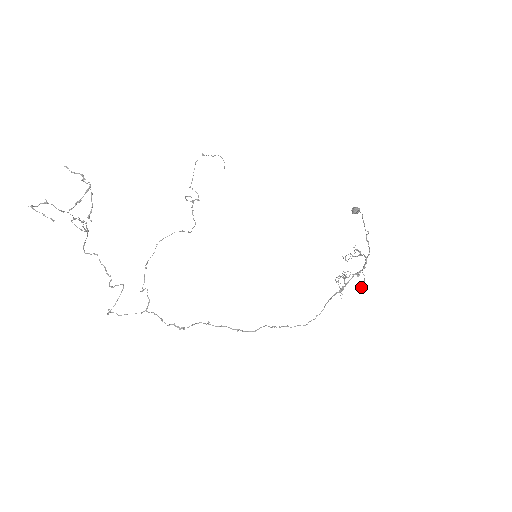
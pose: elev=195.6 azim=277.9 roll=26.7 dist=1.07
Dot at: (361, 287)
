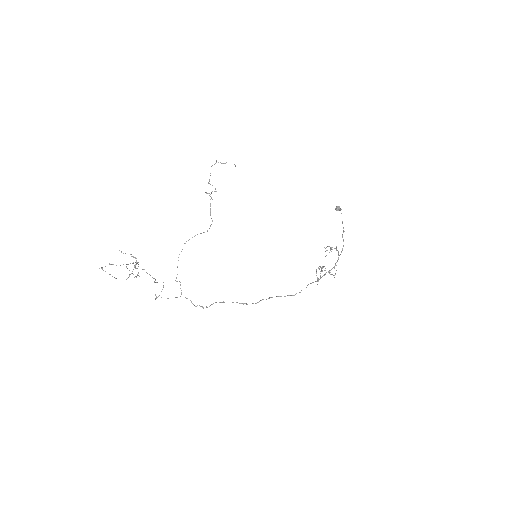
Dot at: (334, 275)
